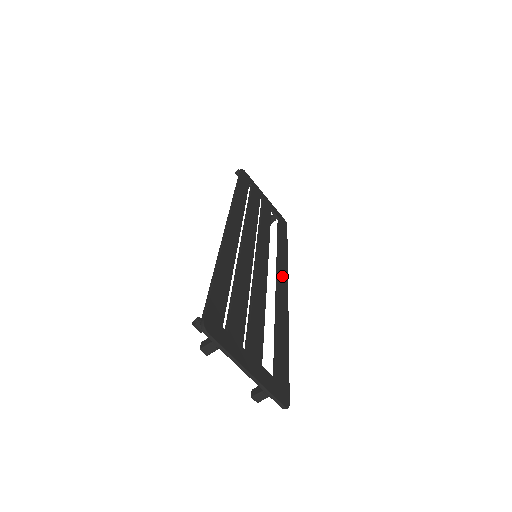
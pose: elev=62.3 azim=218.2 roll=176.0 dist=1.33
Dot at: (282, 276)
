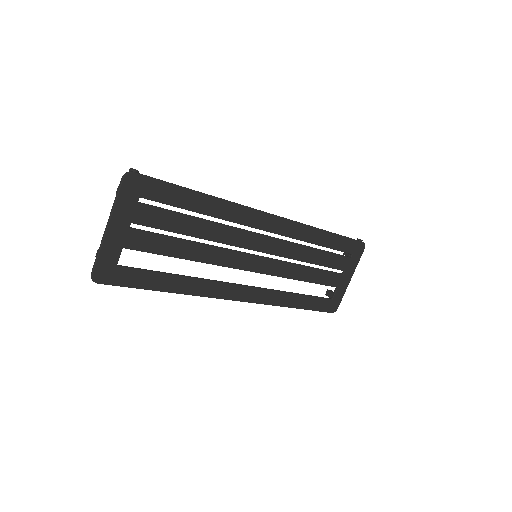
Dot at: (252, 293)
